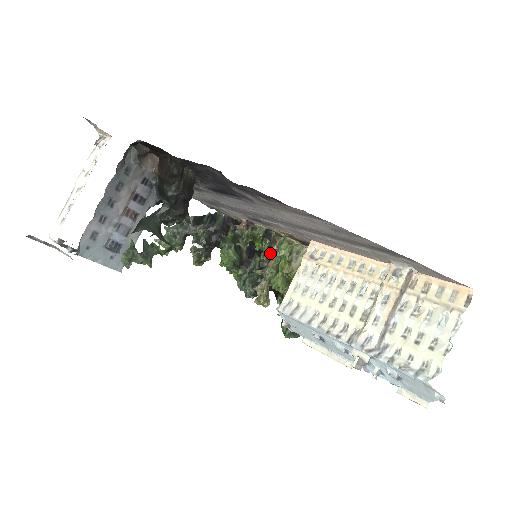
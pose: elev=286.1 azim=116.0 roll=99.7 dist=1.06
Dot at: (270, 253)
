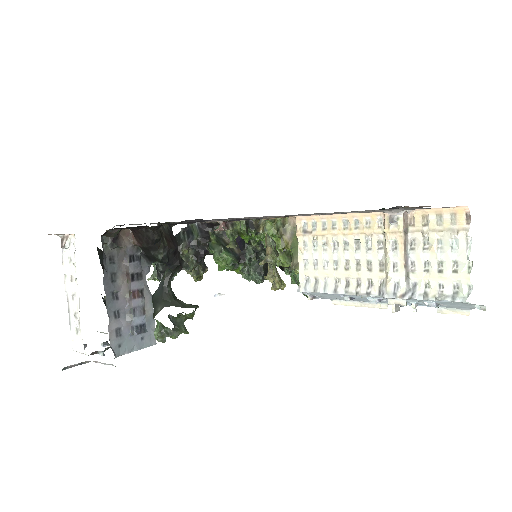
Dot at: (259, 238)
